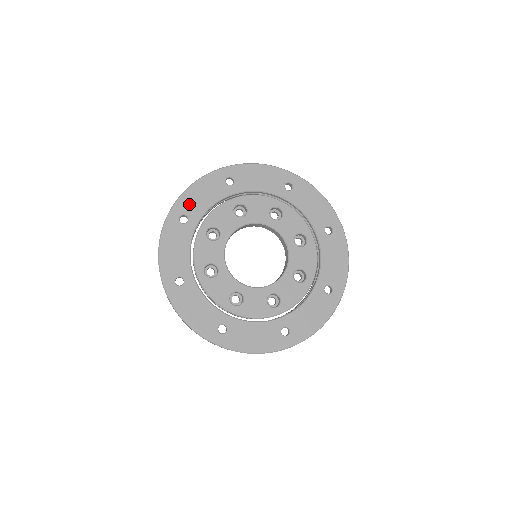
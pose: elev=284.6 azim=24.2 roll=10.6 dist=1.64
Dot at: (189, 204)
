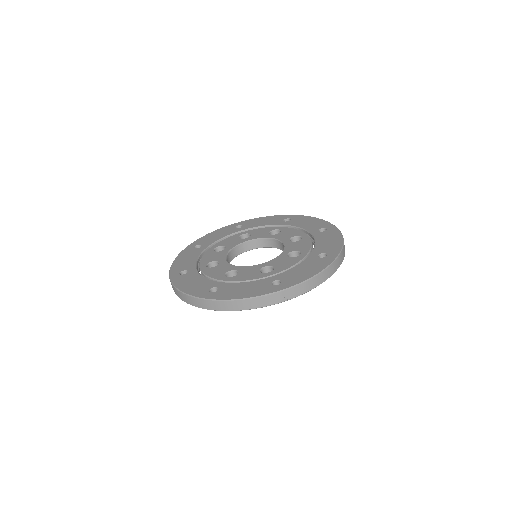
Dot at: (180, 267)
